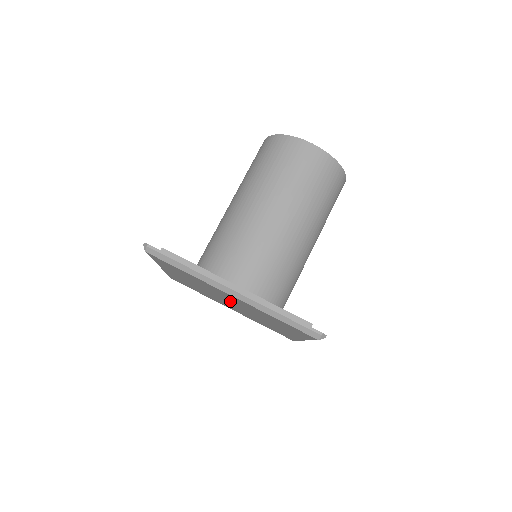
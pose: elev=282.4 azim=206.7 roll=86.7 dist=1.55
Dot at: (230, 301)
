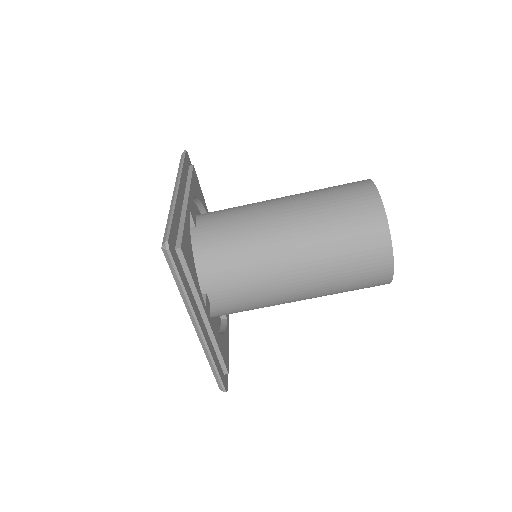
Dot at: occluded
